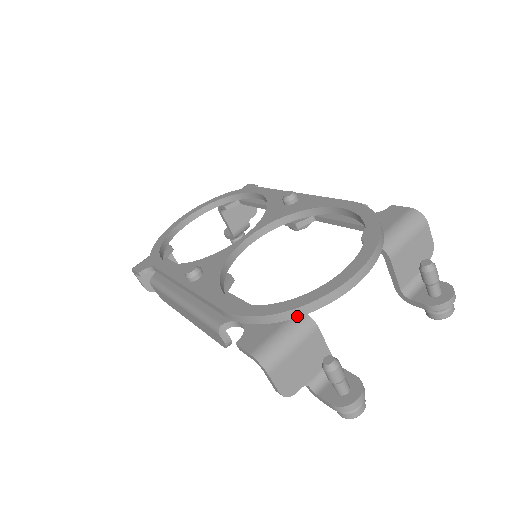
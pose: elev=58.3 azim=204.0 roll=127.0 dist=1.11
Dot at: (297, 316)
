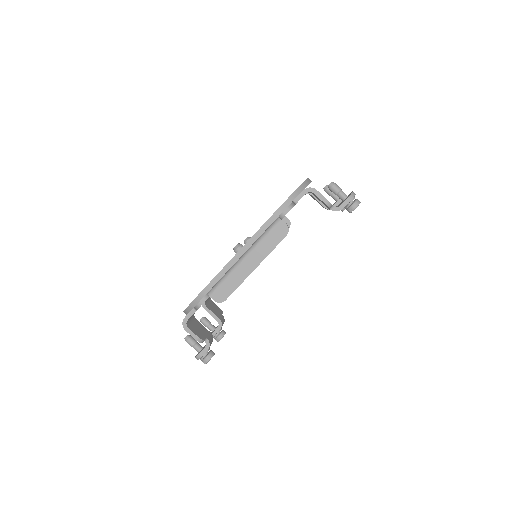
Dot at: (304, 188)
